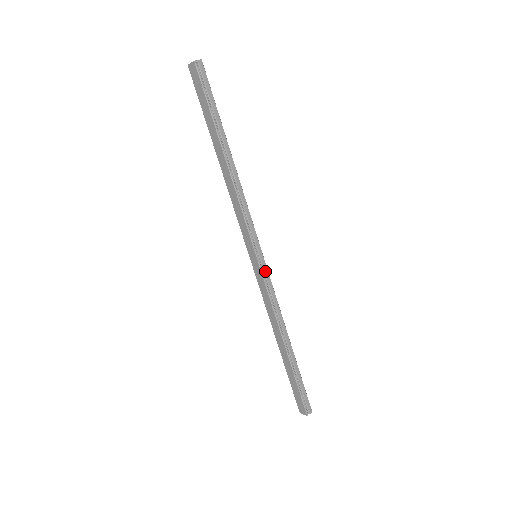
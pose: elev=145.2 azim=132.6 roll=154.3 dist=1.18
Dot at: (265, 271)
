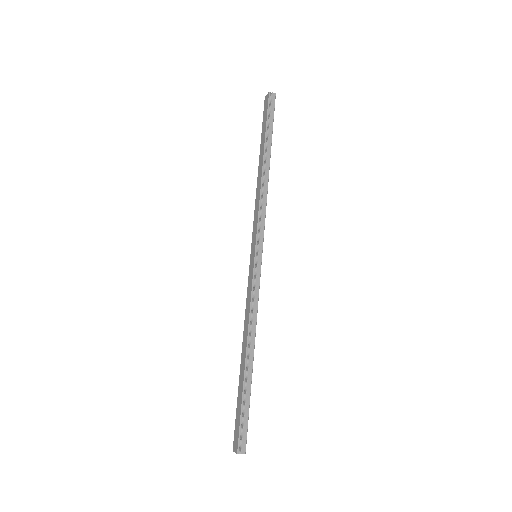
Dot at: (258, 271)
